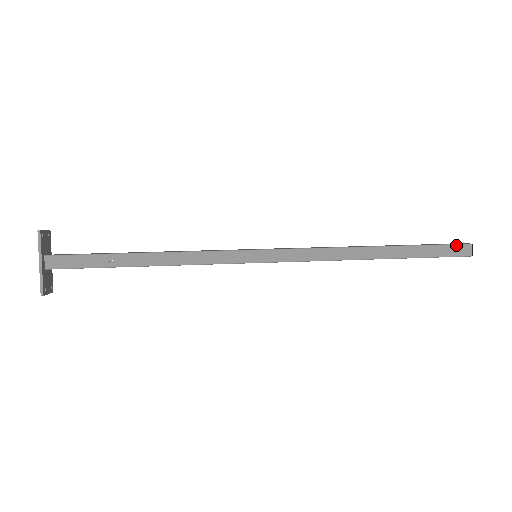
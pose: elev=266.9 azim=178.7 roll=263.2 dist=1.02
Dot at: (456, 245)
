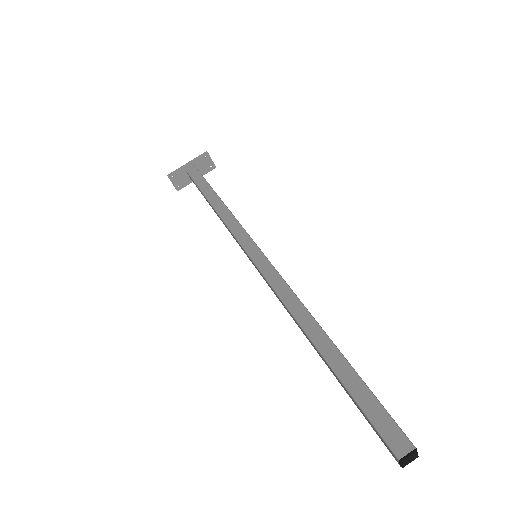
Dot at: (396, 425)
